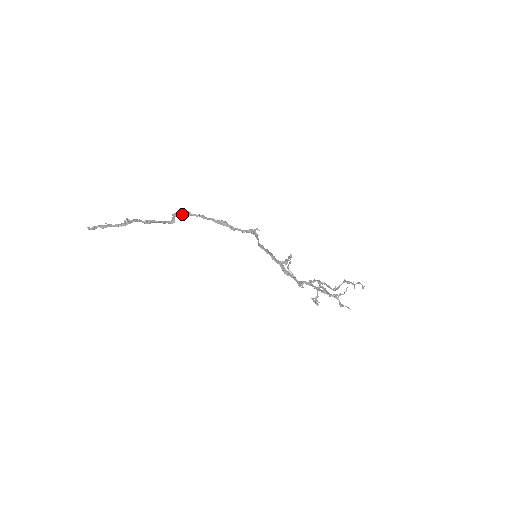
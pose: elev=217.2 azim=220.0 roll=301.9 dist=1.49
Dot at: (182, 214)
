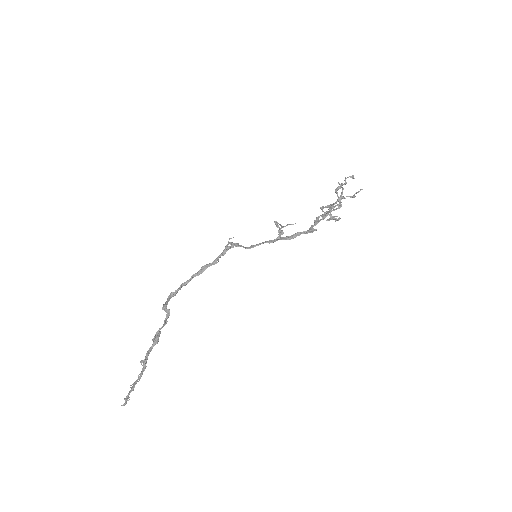
Dot at: occluded
